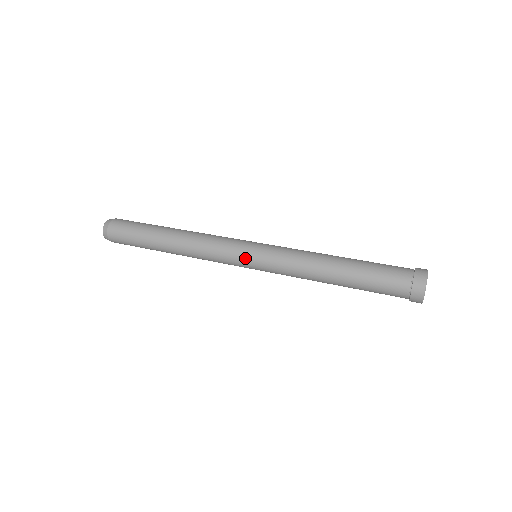
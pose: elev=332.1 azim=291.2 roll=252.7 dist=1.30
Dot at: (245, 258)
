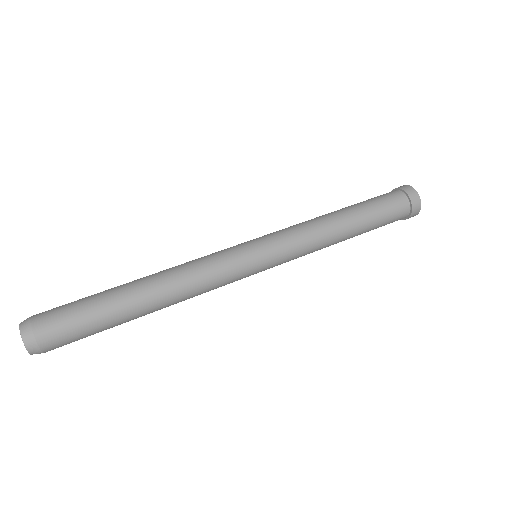
Dot at: occluded
